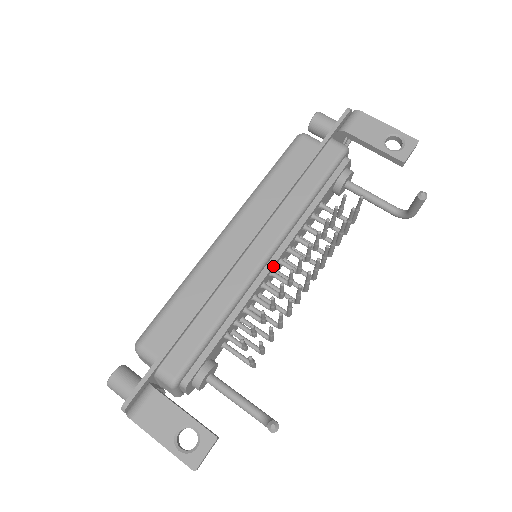
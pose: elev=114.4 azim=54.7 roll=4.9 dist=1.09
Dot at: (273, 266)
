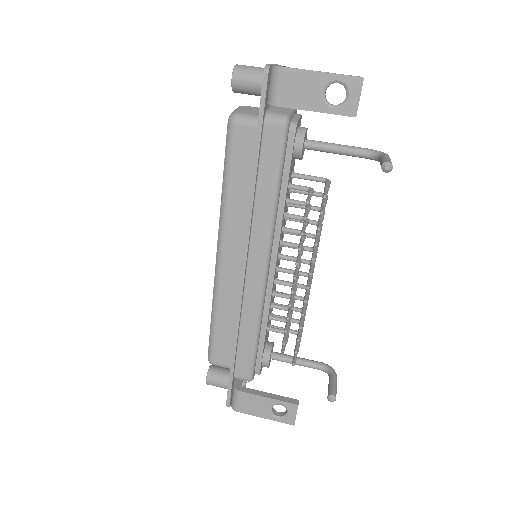
Dot at: (275, 269)
